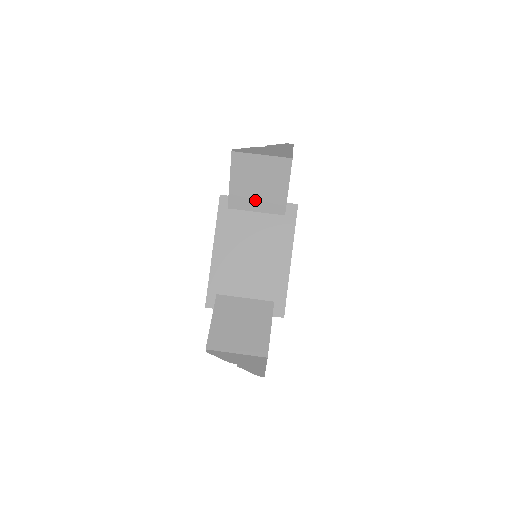
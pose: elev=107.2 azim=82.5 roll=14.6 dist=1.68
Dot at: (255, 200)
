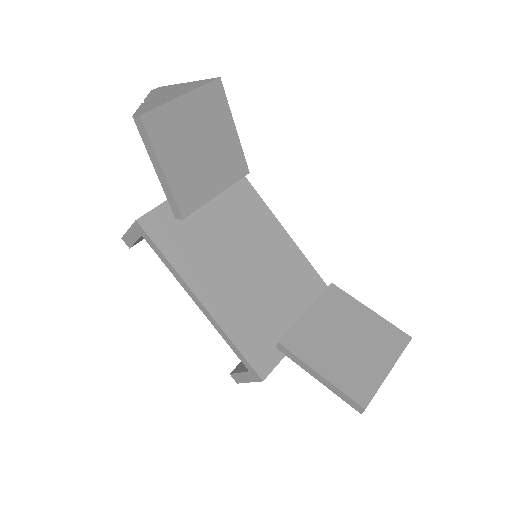
Dot at: (208, 177)
